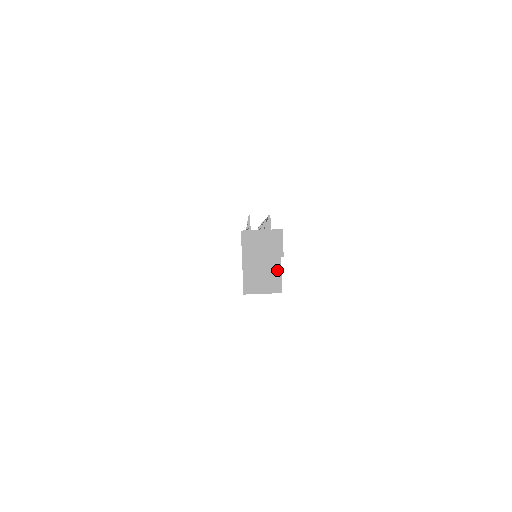
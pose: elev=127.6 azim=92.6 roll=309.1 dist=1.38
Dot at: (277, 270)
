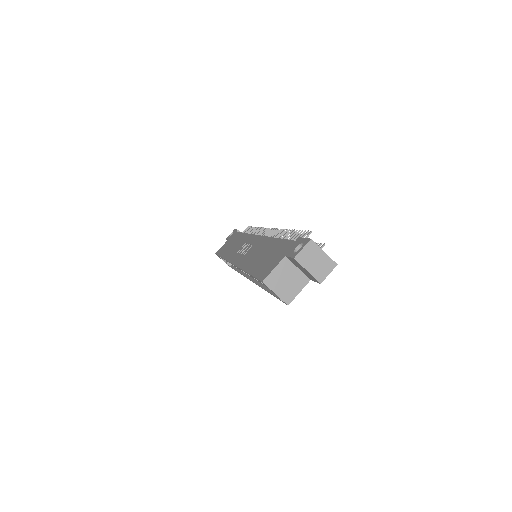
Dot at: (300, 287)
